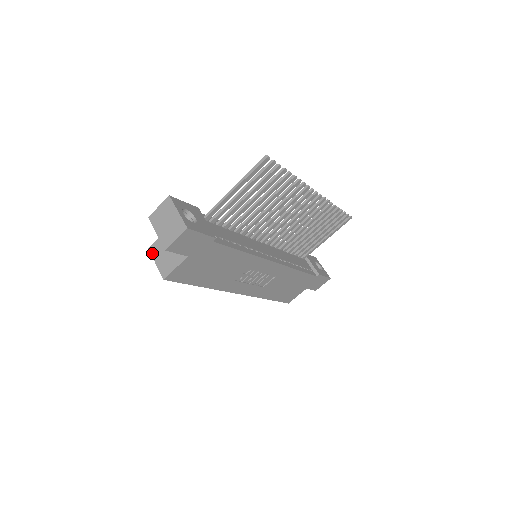
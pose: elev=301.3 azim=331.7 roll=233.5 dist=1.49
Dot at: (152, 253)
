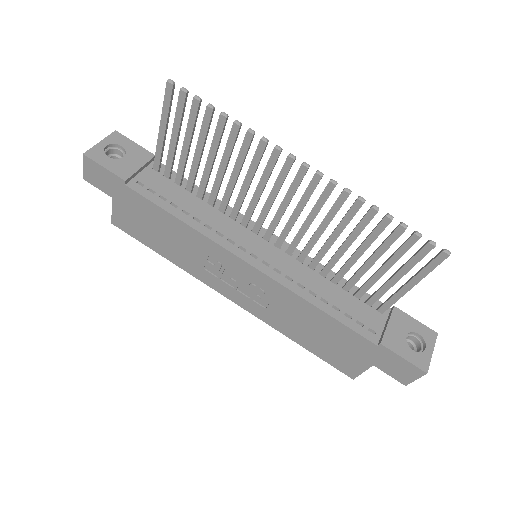
Dot at: occluded
